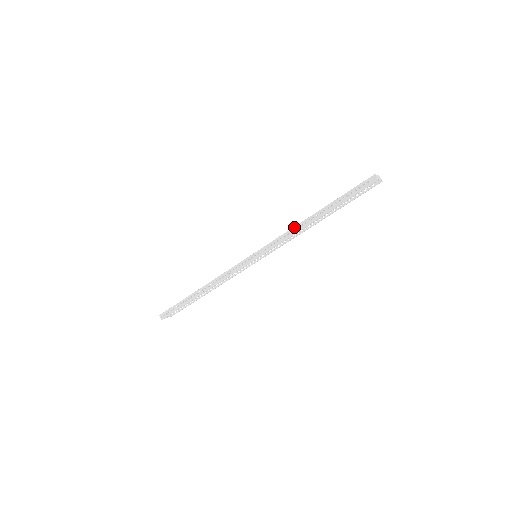
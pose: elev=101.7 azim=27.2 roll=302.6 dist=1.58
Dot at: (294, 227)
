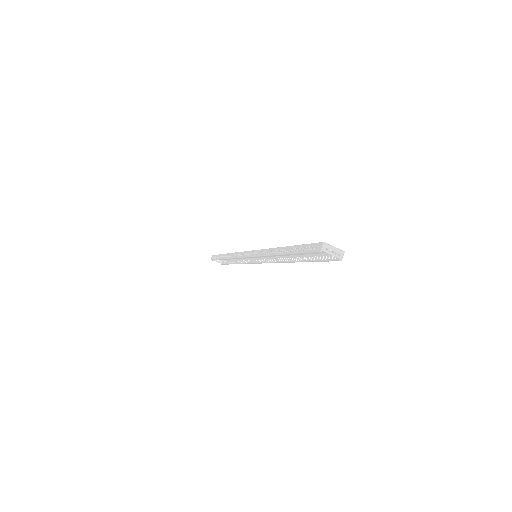
Dot at: (270, 248)
